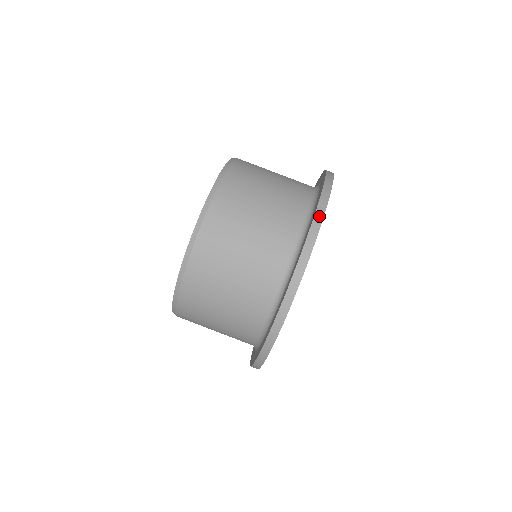
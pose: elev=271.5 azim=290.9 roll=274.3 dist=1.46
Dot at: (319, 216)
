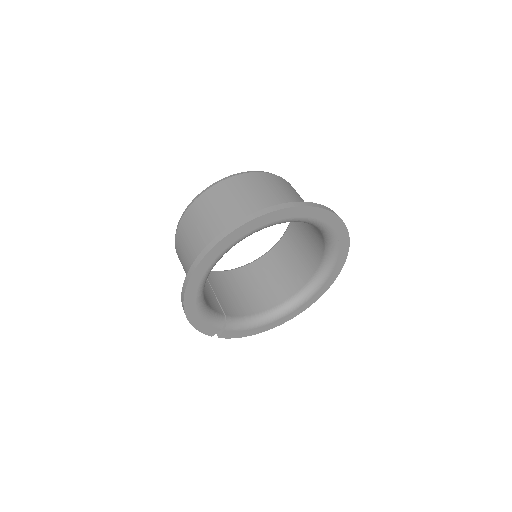
Dot at: (346, 228)
